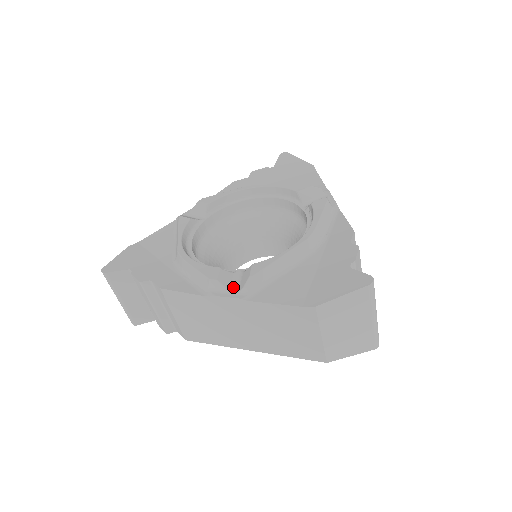
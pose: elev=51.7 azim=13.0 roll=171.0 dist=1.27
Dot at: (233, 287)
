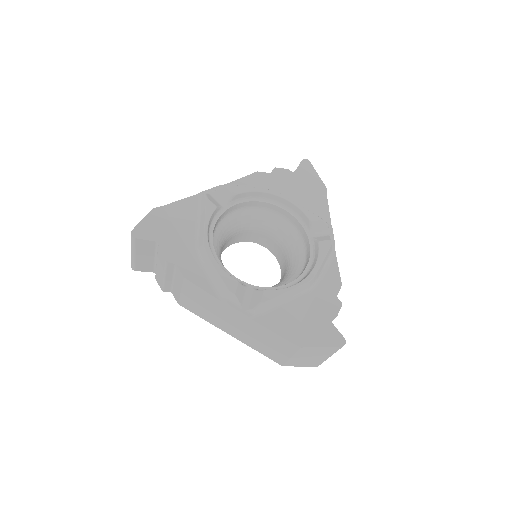
Dot at: (244, 302)
